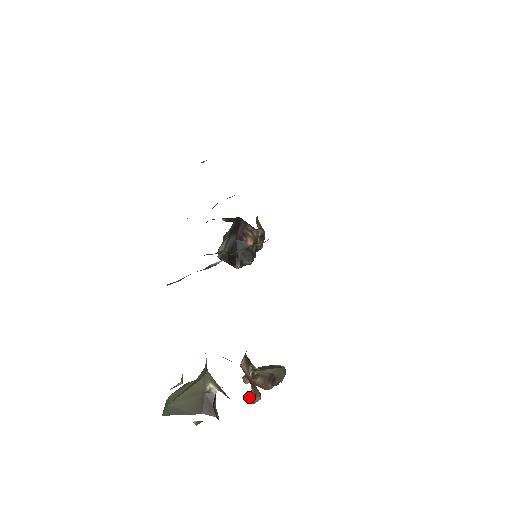
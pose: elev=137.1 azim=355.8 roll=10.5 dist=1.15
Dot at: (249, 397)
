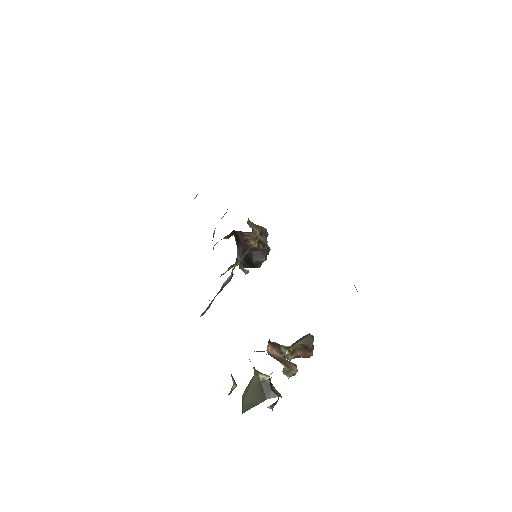
Dot at: (286, 373)
